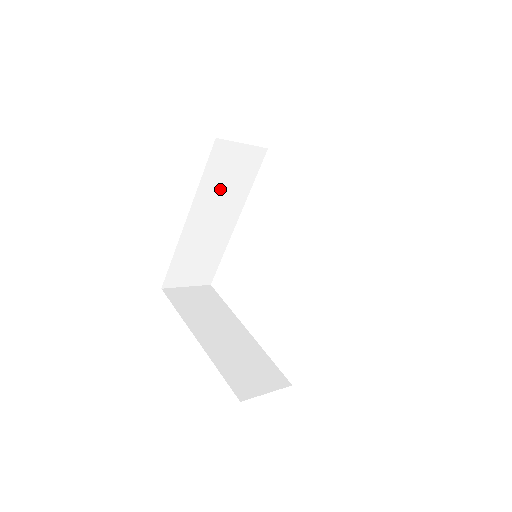
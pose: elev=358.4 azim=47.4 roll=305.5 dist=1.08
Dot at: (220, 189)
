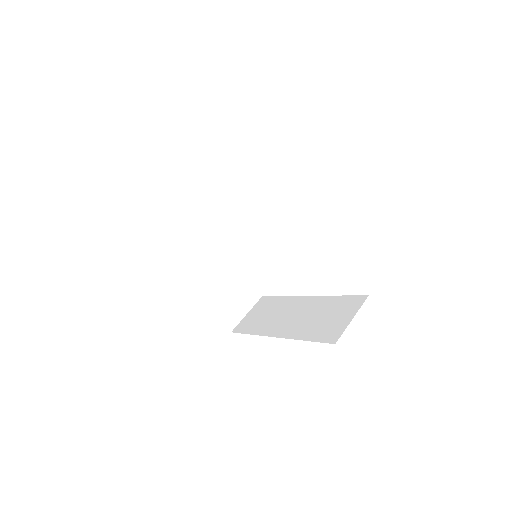
Dot at: occluded
